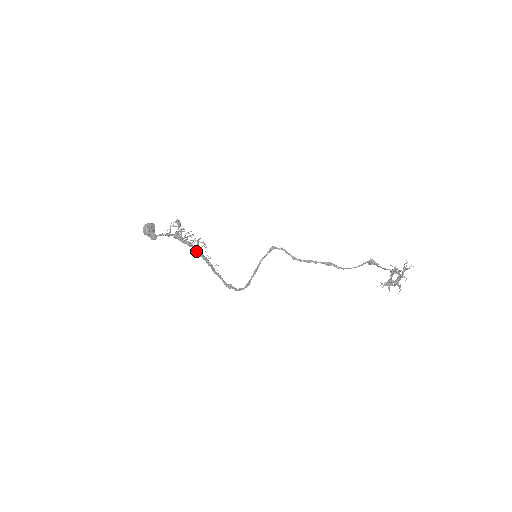
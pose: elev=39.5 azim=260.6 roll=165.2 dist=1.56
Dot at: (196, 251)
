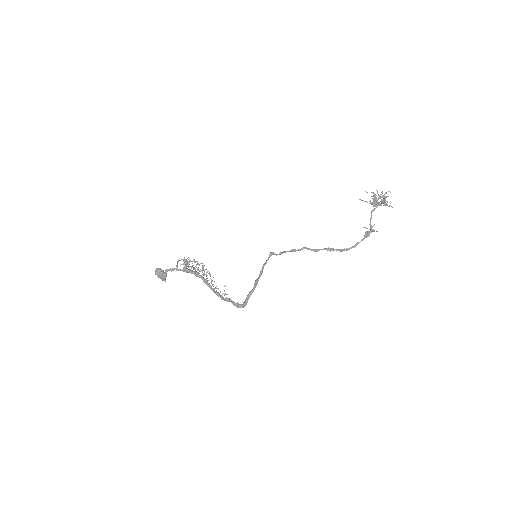
Dot at: (203, 281)
